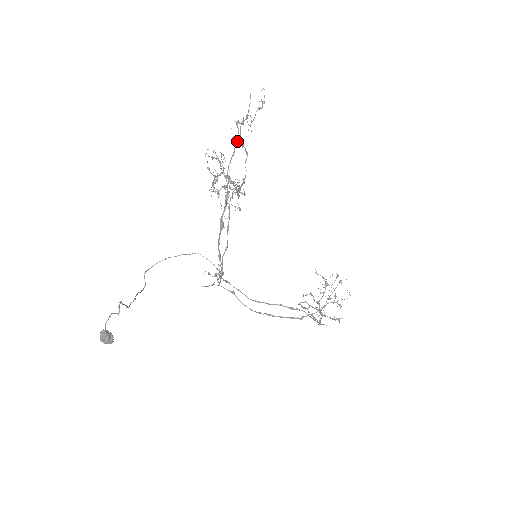
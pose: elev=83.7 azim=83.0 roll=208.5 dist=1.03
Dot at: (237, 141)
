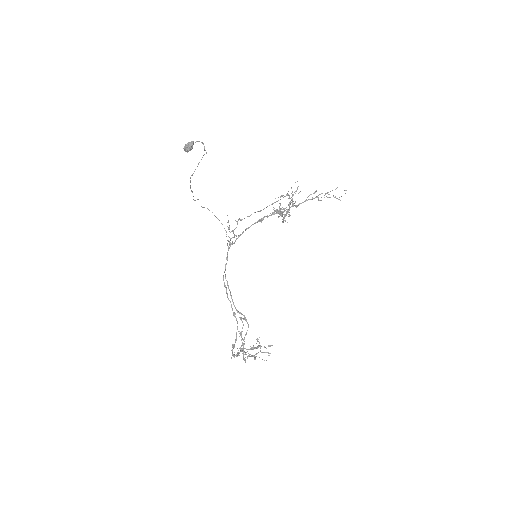
Dot at: (310, 199)
